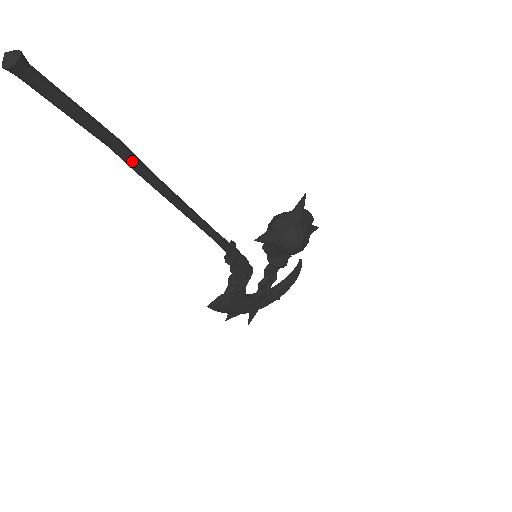
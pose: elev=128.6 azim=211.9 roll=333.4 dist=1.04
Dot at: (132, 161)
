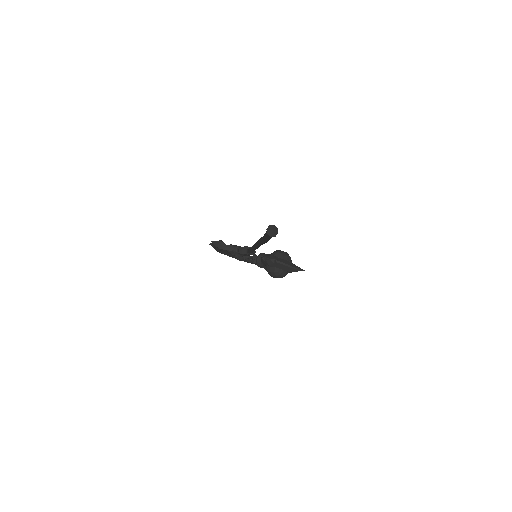
Dot at: (263, 243)
